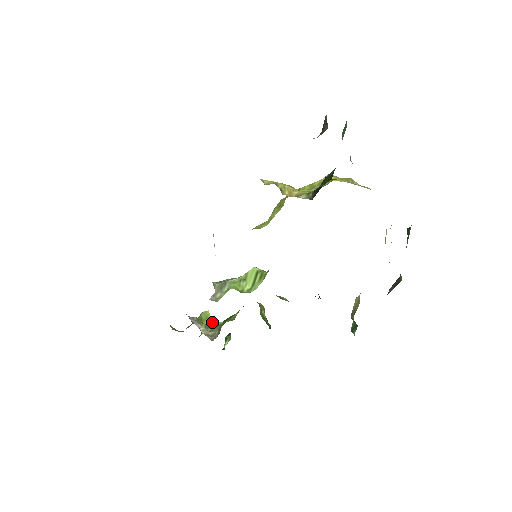
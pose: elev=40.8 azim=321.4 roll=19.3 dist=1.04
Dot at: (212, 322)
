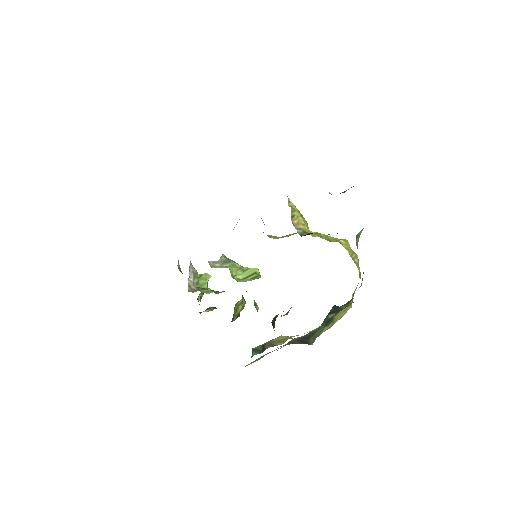
Dot at: (206, 285)
